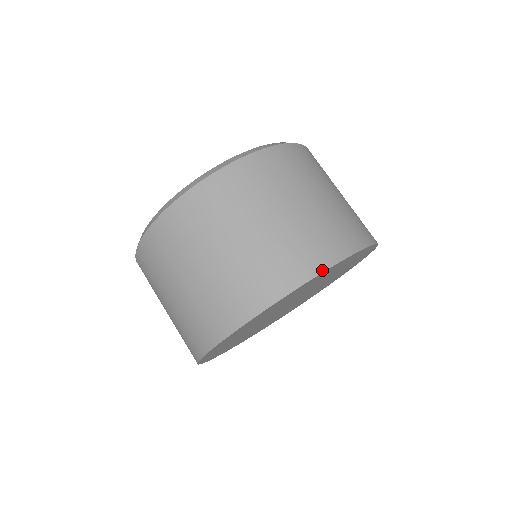
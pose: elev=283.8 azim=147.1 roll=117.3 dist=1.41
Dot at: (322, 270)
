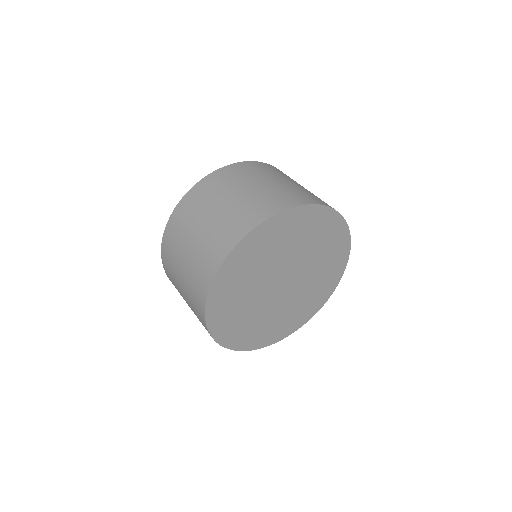
Dot at: (332, 208)
